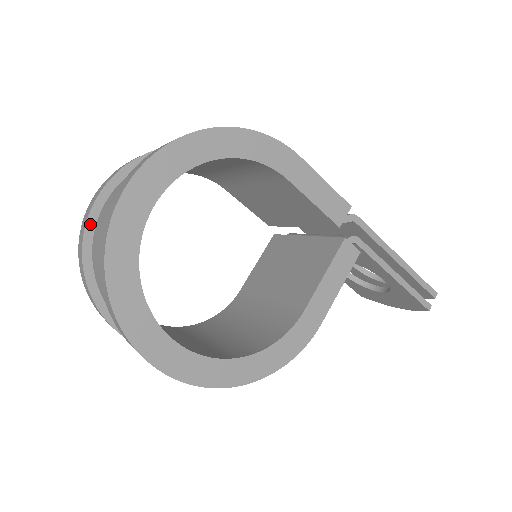
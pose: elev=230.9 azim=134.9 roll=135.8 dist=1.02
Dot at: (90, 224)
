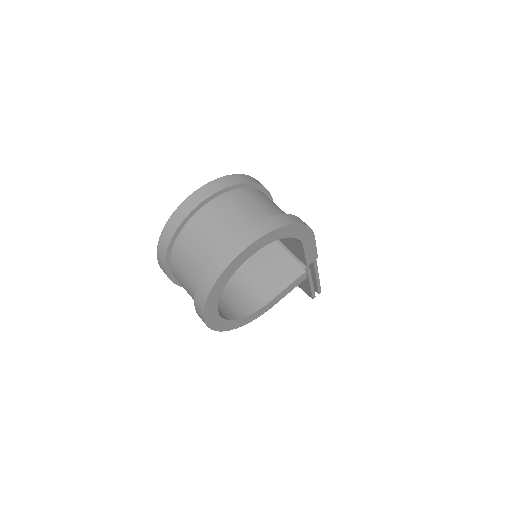
Dot at: (186, 219)
